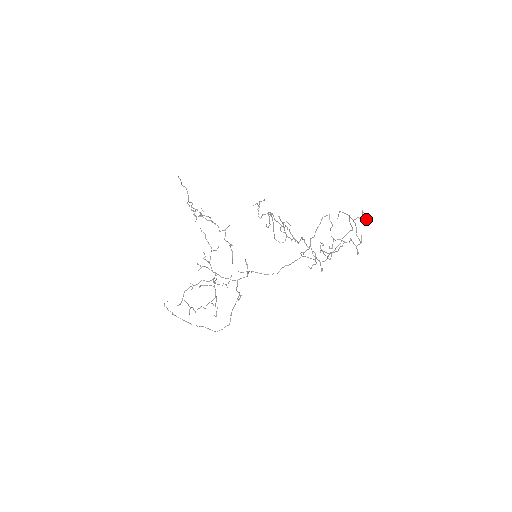
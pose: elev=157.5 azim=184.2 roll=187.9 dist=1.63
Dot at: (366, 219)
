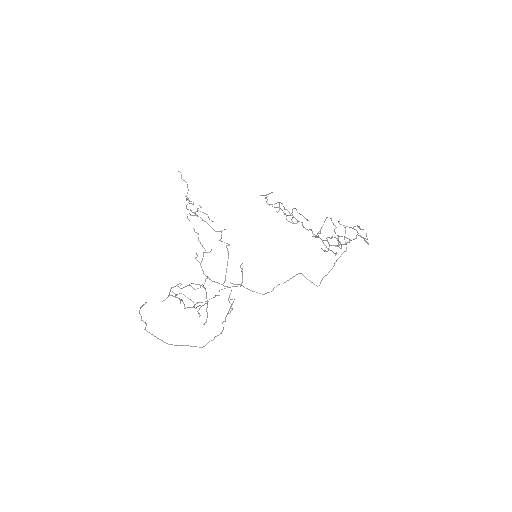
Dot at: occluded
